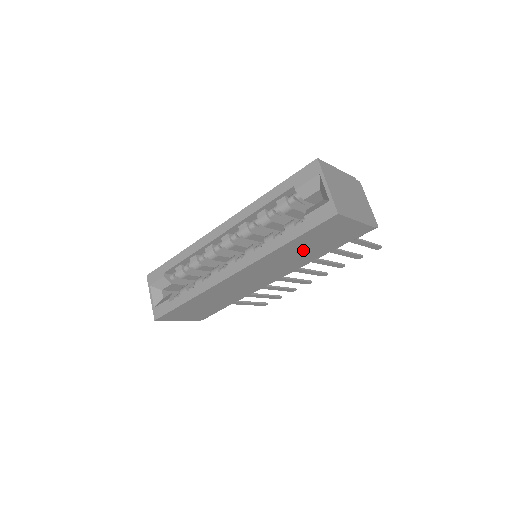
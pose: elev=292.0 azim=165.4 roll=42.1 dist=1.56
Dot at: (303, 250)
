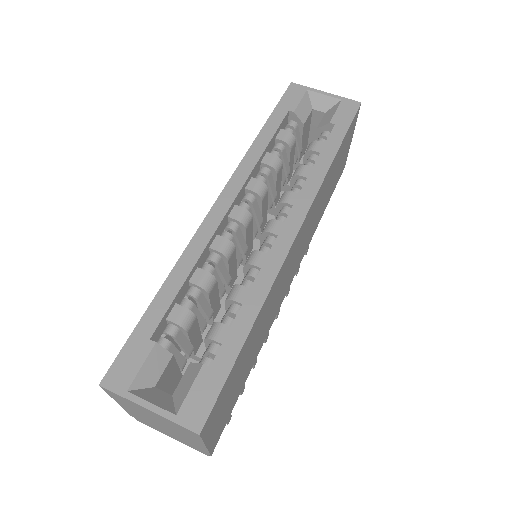
Dot at: (328, 187)
